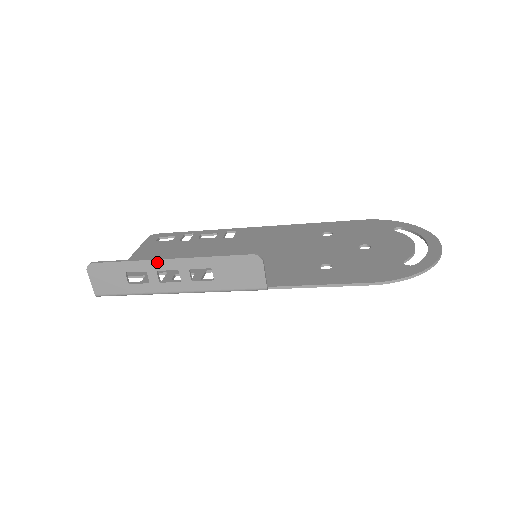
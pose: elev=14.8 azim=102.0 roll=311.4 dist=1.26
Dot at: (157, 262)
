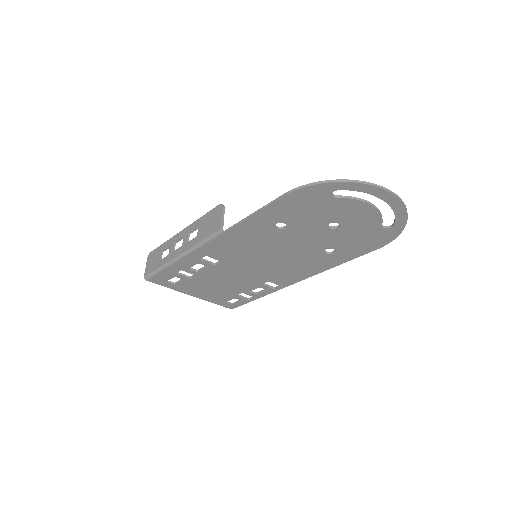
Dot at: (176, 236)
